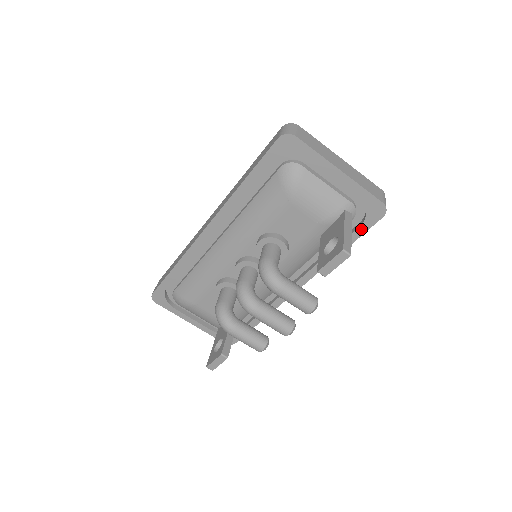
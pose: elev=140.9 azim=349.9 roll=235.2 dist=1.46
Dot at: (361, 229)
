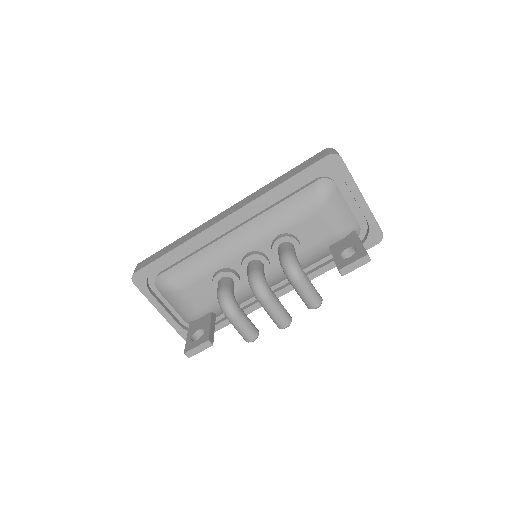
Dot at: occluded
